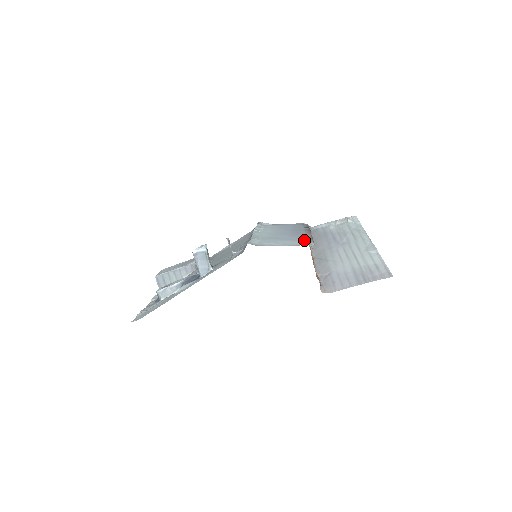
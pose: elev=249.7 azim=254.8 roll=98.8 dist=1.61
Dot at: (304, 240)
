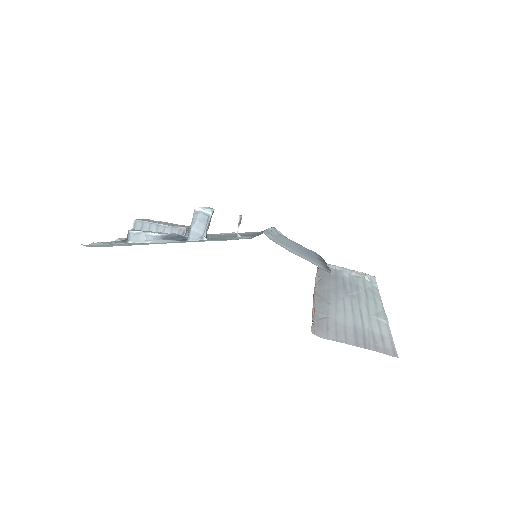
Dot at: (321, 265)
